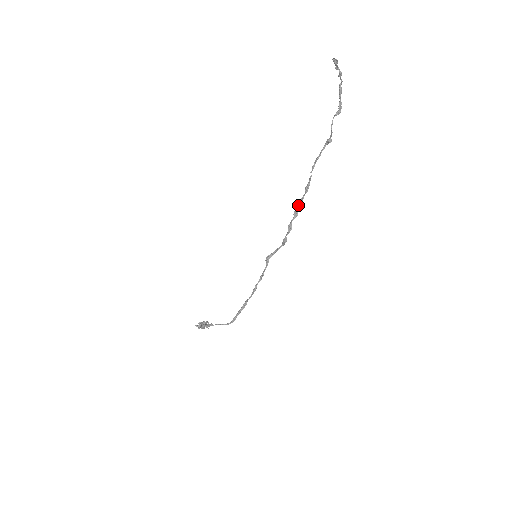
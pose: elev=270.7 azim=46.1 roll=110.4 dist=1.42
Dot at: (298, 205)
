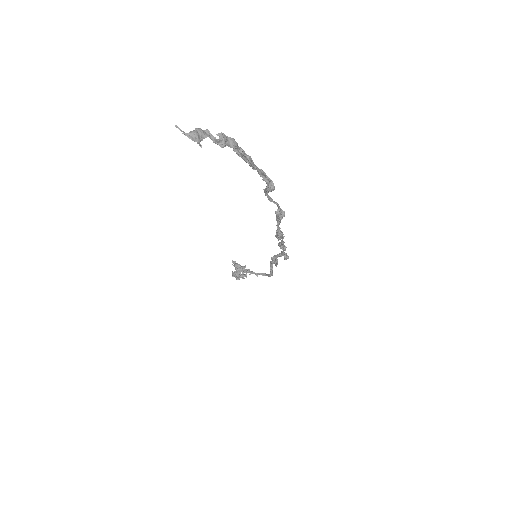
Dot at: (281, 246)
